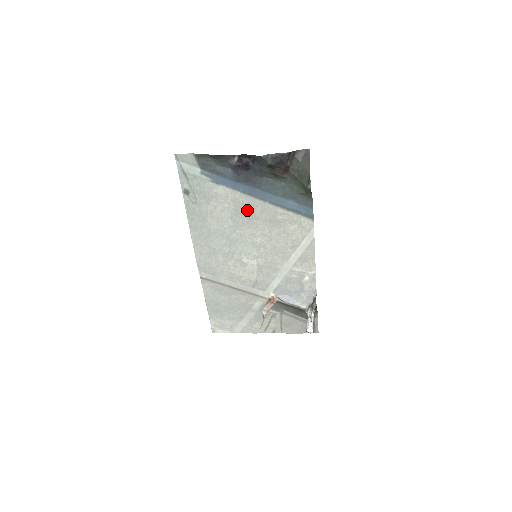
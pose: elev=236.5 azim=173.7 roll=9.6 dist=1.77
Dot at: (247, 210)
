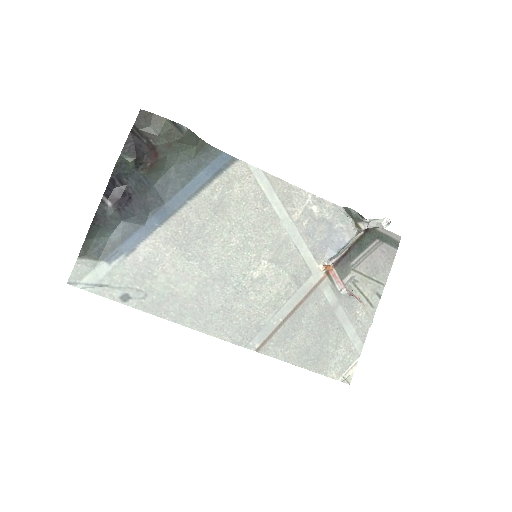
Dot at: (187, 233)
